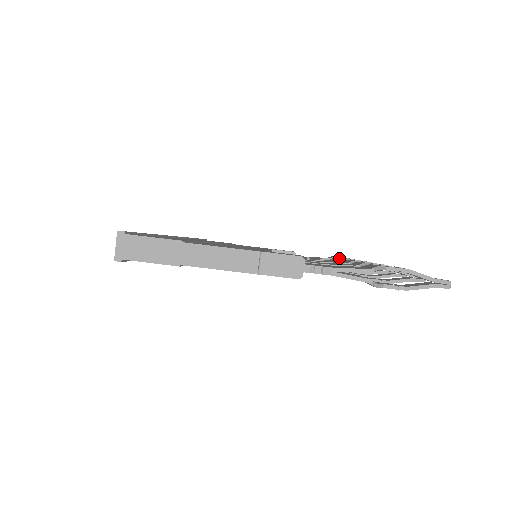
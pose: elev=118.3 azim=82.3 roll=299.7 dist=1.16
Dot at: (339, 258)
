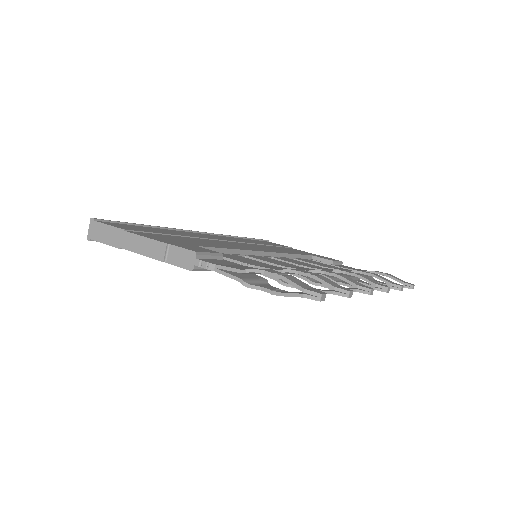
Dot at: (355, 270)
